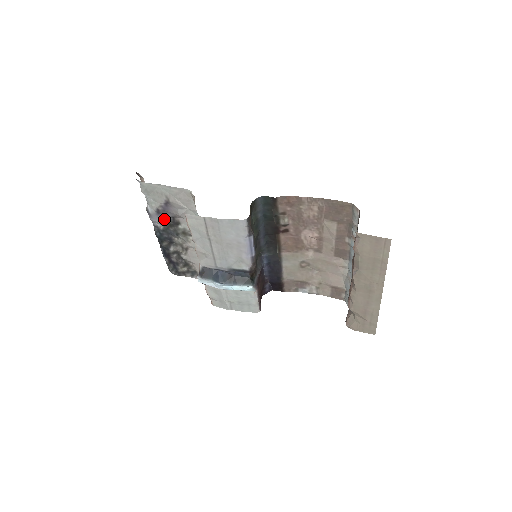
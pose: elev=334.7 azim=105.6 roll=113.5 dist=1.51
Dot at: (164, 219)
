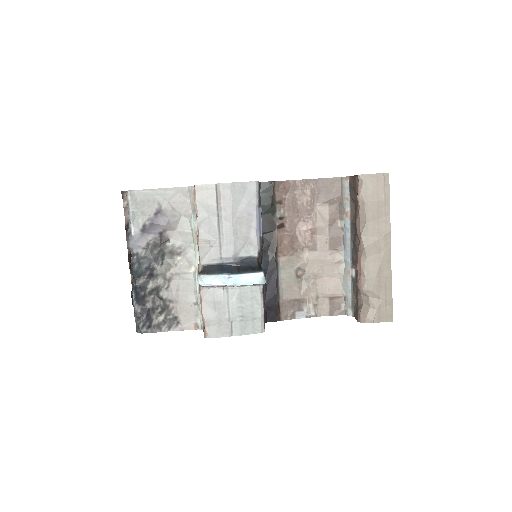
Dot at: (149, 238)
